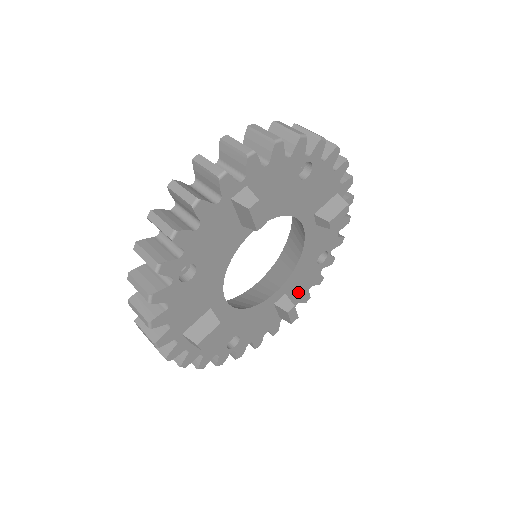
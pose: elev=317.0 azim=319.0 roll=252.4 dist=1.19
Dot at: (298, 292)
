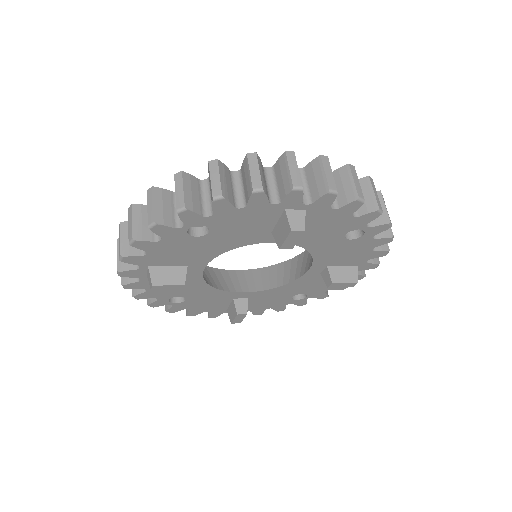
Dot at: (258, 304)
